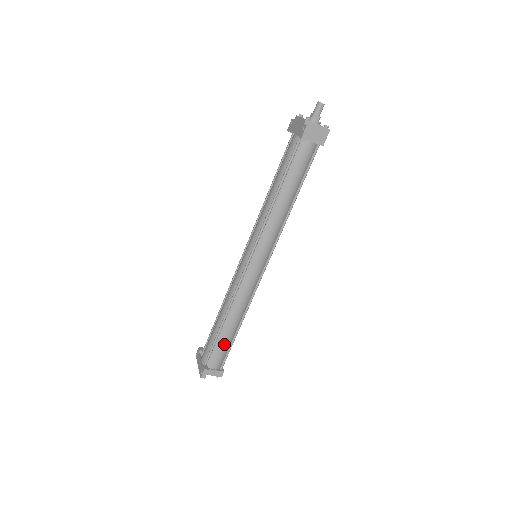
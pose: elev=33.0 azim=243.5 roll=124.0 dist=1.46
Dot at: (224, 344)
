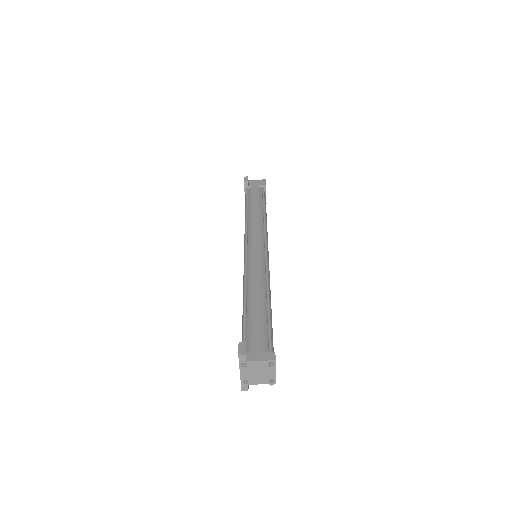
Dot at: (257, 320)
